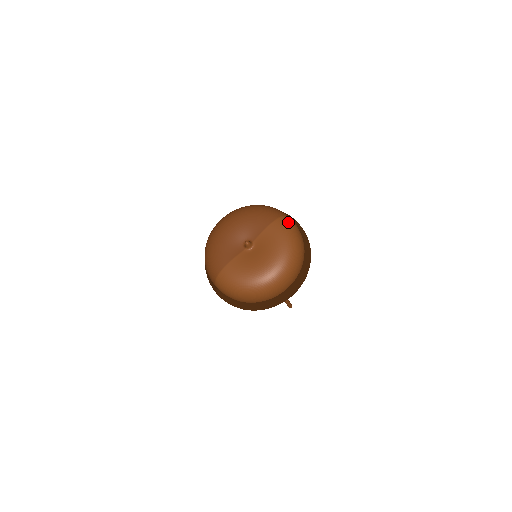
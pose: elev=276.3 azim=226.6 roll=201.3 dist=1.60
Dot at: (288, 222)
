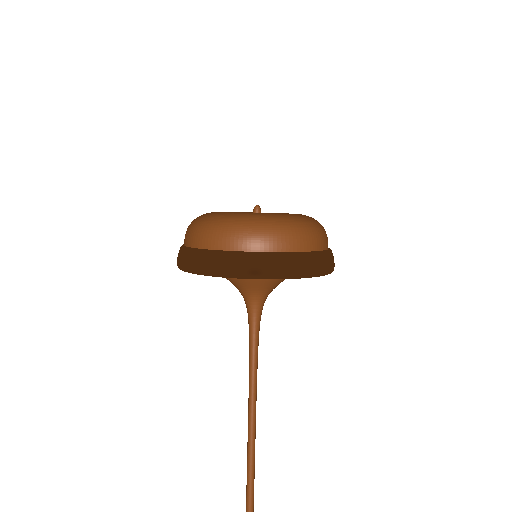
Dot at: occluded
